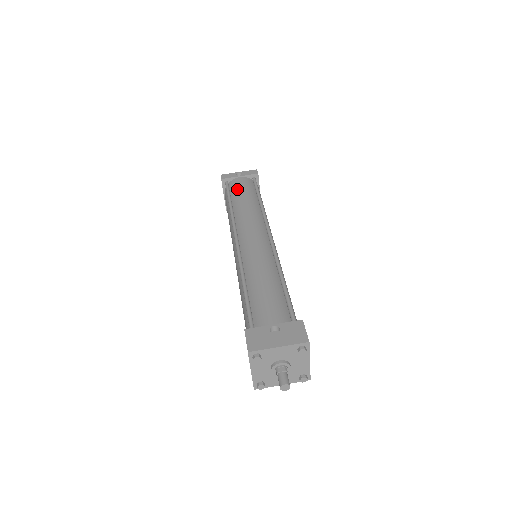
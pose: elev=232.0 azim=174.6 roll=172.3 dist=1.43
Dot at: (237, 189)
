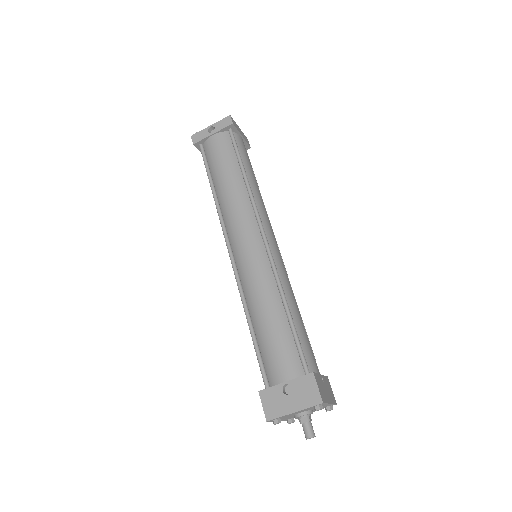
Dot at: (214, 159)
